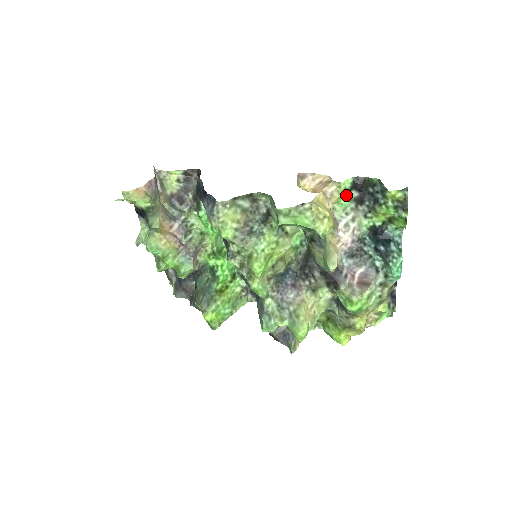
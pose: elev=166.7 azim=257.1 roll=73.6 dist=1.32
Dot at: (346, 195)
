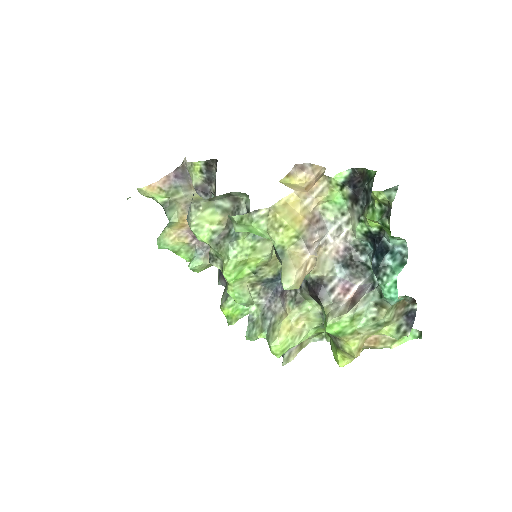
Dot at: (340, 192)
